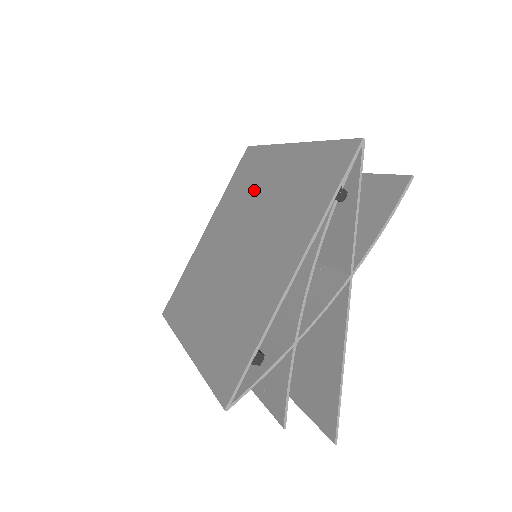
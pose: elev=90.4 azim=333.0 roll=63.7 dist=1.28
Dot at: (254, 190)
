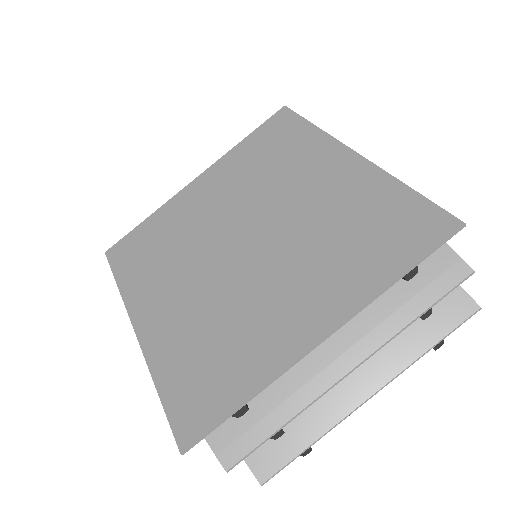
Dot at: (189, 227)
